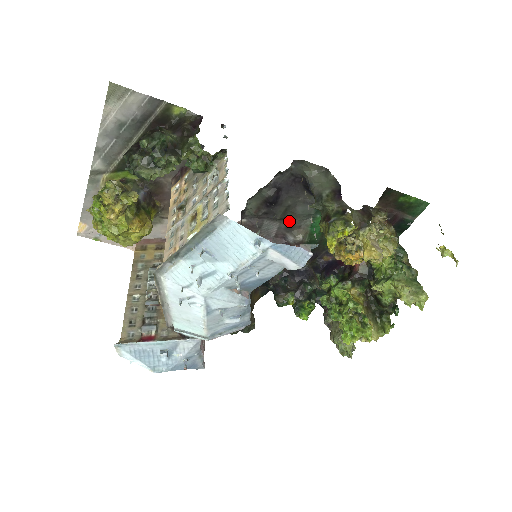
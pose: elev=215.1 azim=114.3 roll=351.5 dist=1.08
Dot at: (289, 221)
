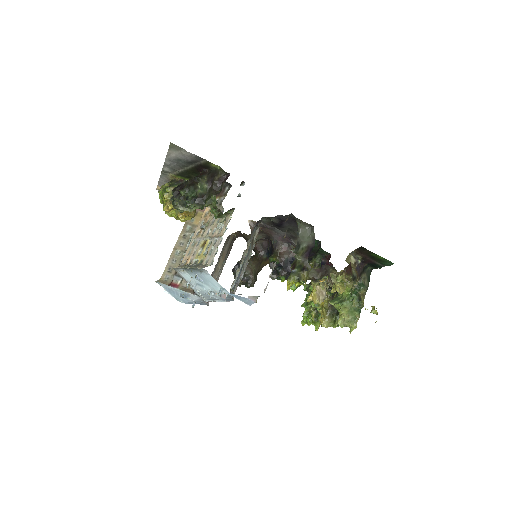
Dot at: (292, 234)
